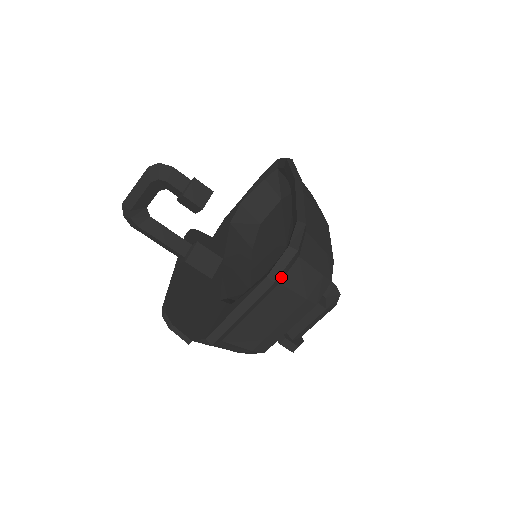
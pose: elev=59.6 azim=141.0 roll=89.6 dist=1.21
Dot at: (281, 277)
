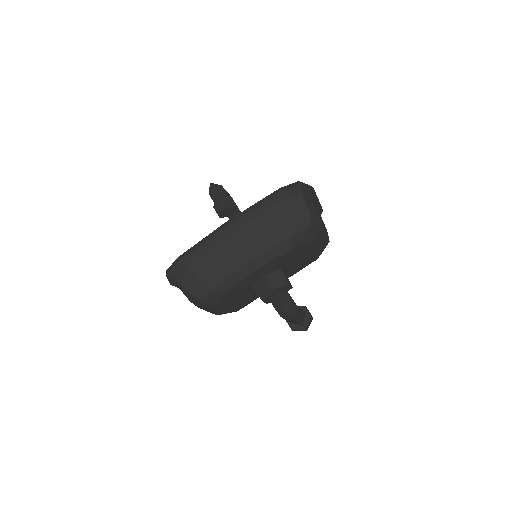
Dot at: (173, 283)
